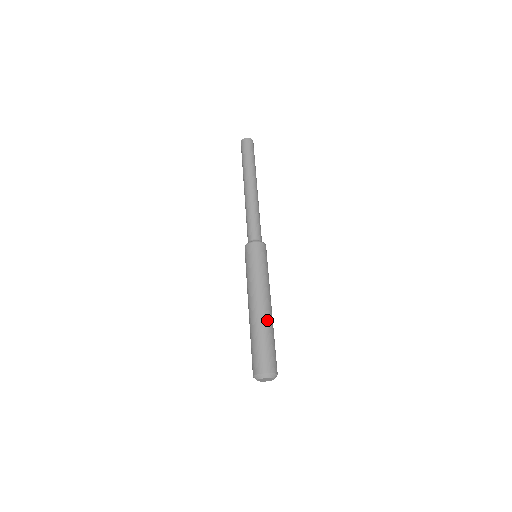
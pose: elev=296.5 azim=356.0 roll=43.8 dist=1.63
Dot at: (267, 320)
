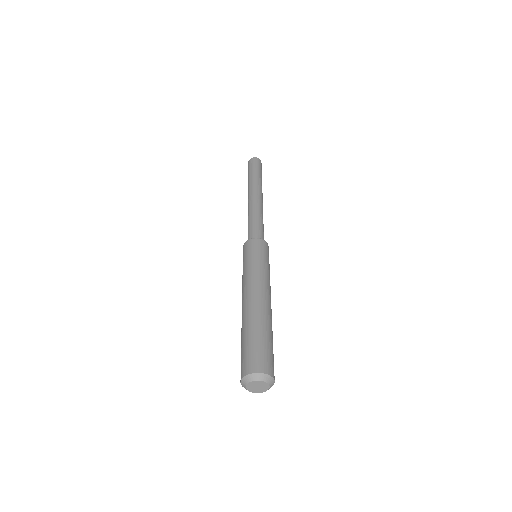
Dot at: (271, 319)
